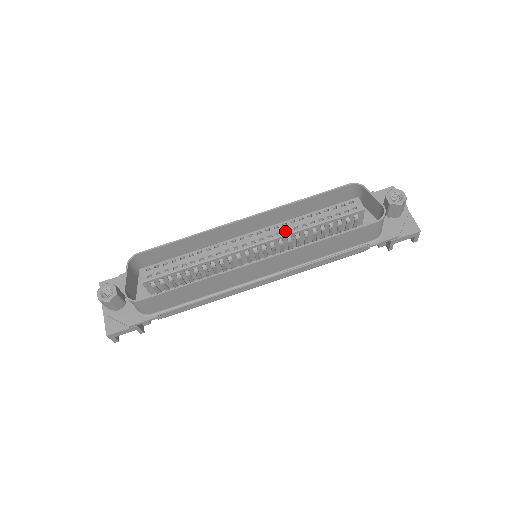
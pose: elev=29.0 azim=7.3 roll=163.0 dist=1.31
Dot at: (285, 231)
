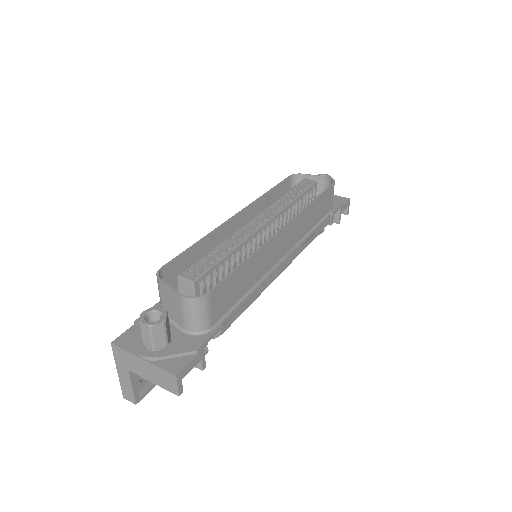
Dot at: (279, 209)
